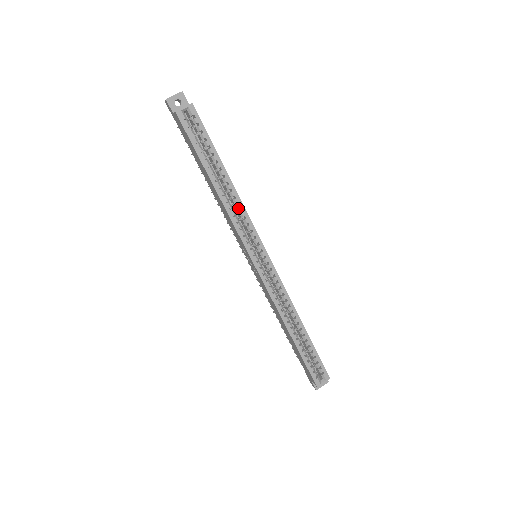
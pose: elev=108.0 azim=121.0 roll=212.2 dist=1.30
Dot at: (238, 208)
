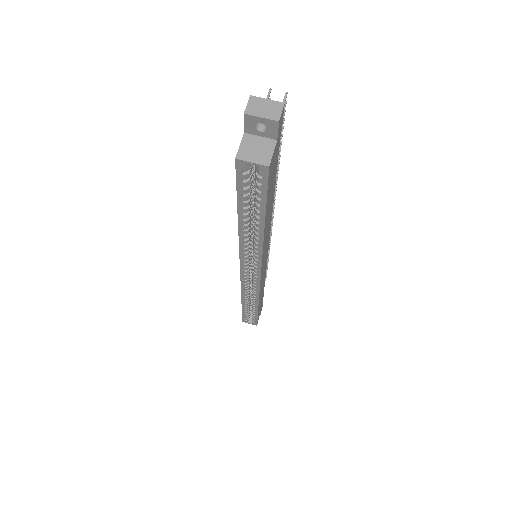
Dot at: (255, 248)
